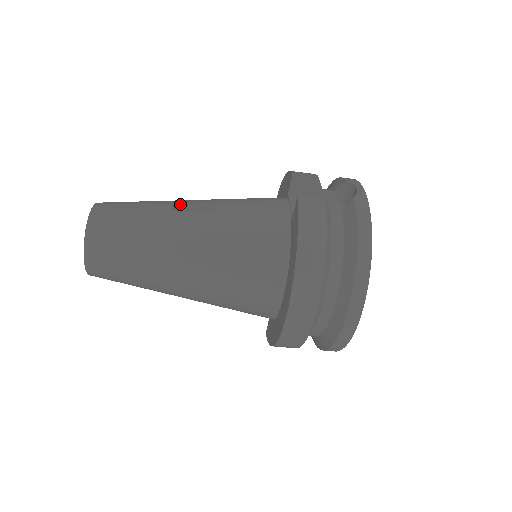
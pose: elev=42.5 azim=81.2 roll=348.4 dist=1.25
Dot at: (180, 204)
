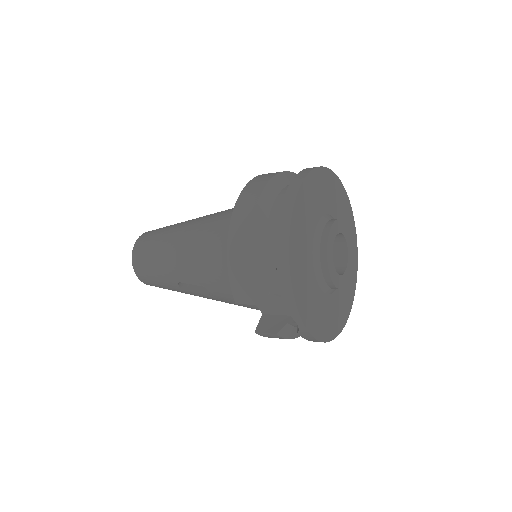
Dot at: occluded
